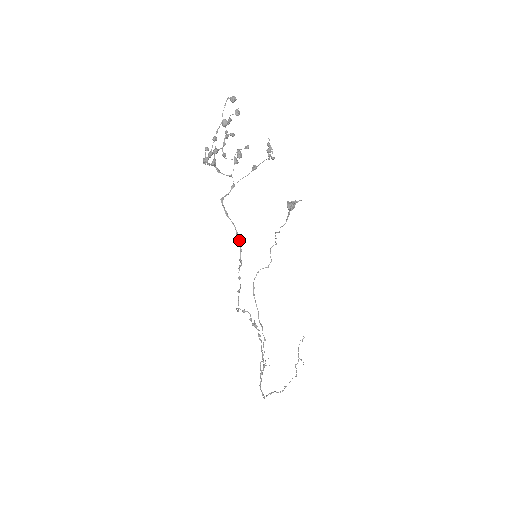
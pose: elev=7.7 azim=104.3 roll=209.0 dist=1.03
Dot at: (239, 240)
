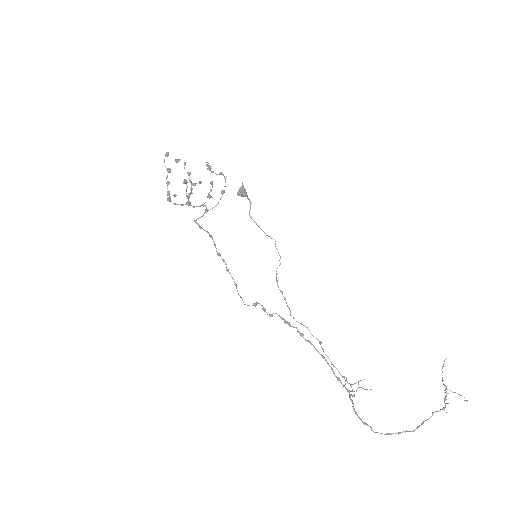
Dot at: occluded
